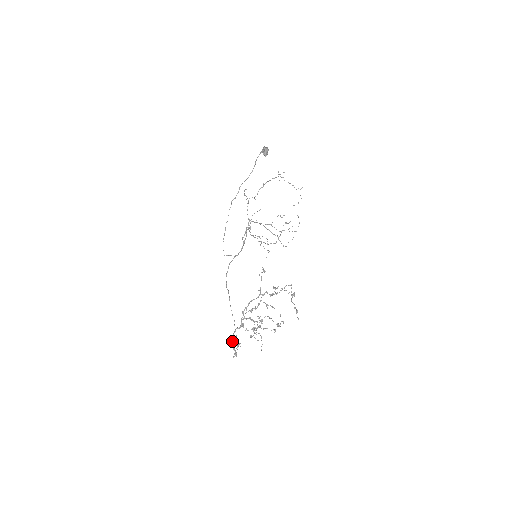
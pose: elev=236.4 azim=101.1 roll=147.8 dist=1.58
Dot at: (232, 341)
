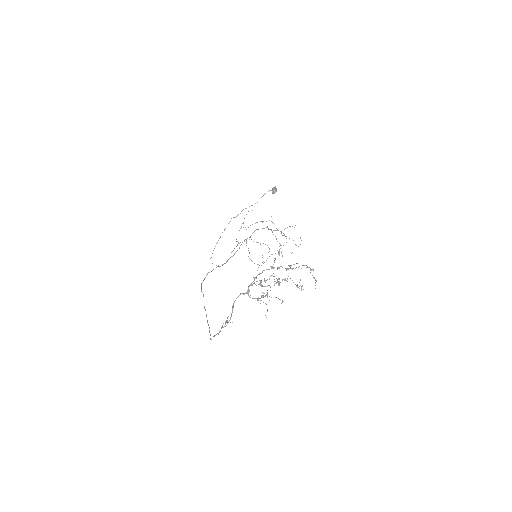
Dot at: (233, 304)
